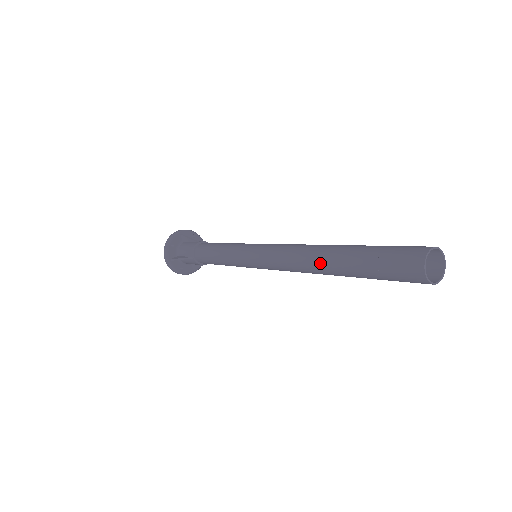
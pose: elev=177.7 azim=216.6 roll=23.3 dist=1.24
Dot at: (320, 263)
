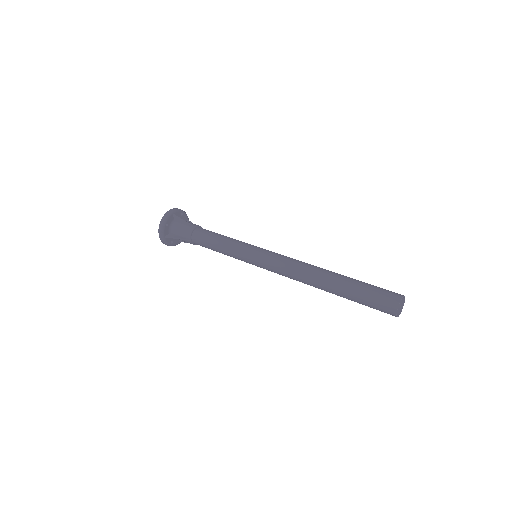
Dot at: (320, 284)
